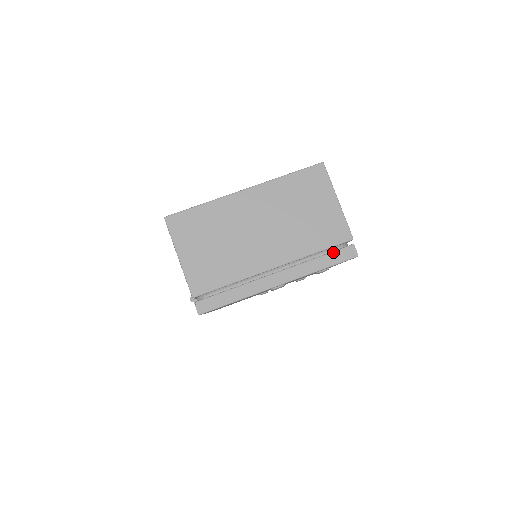
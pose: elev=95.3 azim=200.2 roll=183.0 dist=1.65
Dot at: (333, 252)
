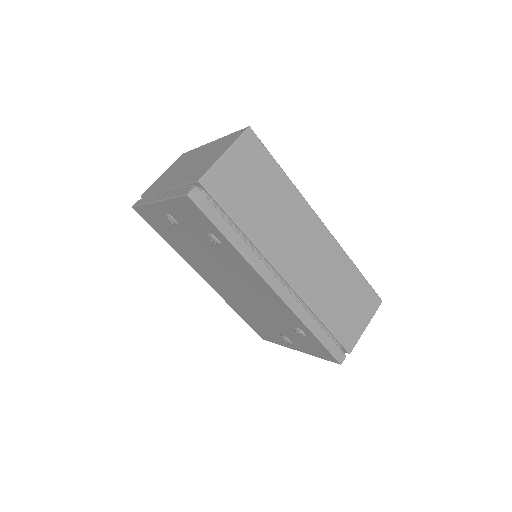
Dot at: (186, 188)
